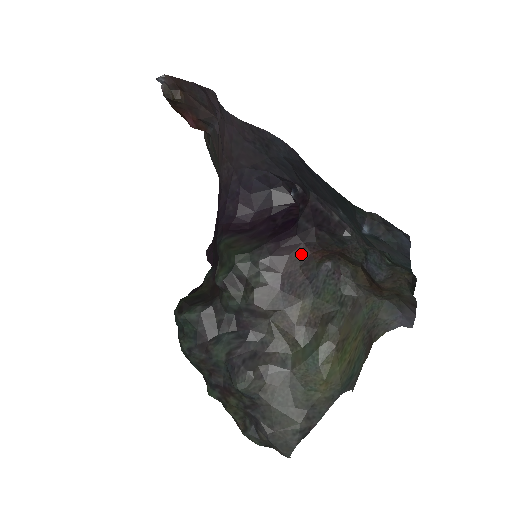
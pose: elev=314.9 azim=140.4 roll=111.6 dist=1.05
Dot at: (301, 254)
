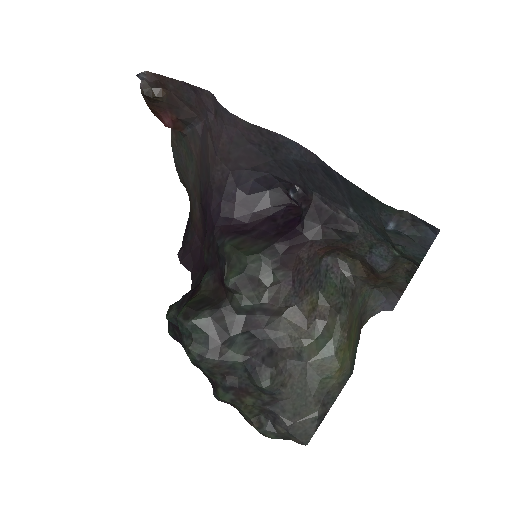
Dot at: (308, 251)
